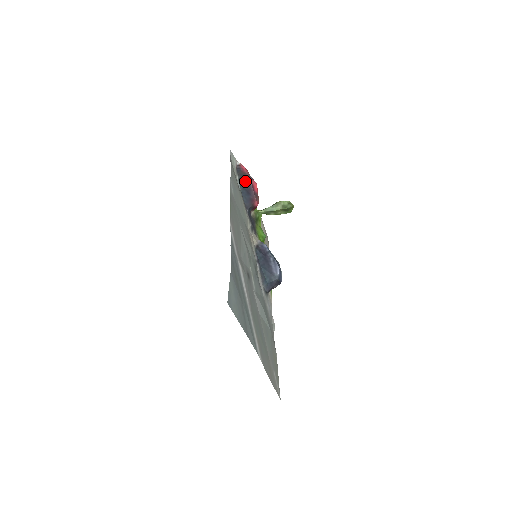
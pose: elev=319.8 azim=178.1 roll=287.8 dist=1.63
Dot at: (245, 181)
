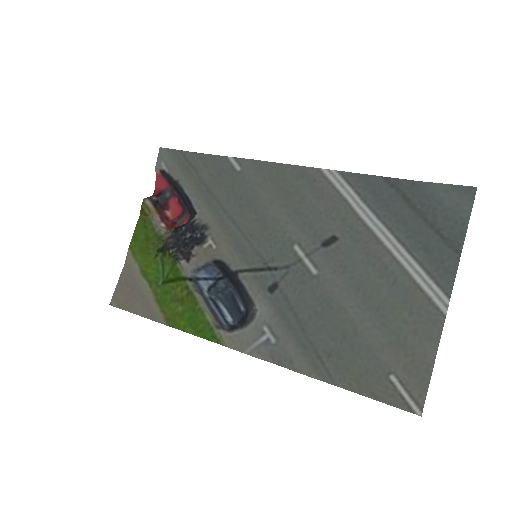
Dot at: (177, 190)
